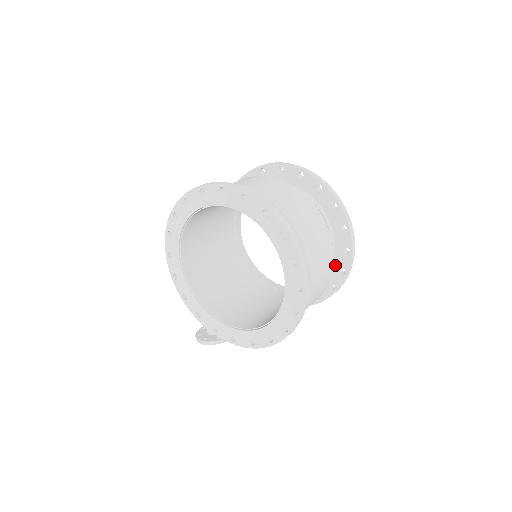
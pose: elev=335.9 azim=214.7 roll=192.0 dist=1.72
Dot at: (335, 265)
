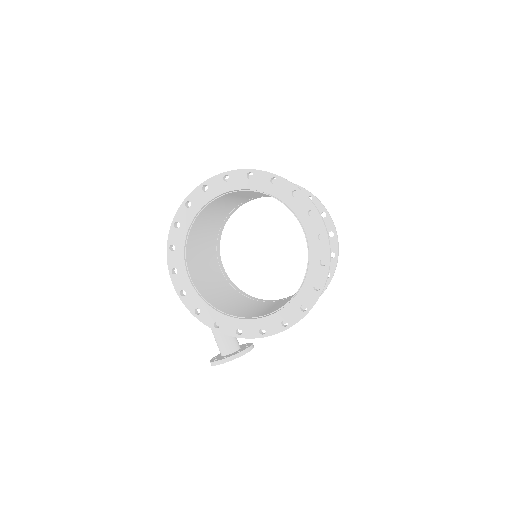
Dot at: occluded
